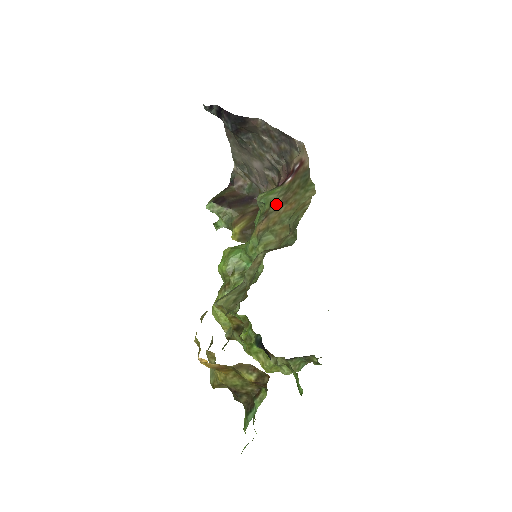
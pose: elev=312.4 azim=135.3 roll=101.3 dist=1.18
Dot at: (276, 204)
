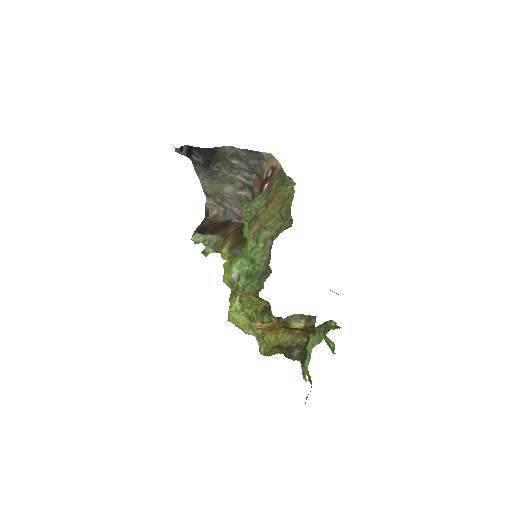
Dot at: (262, 207)
